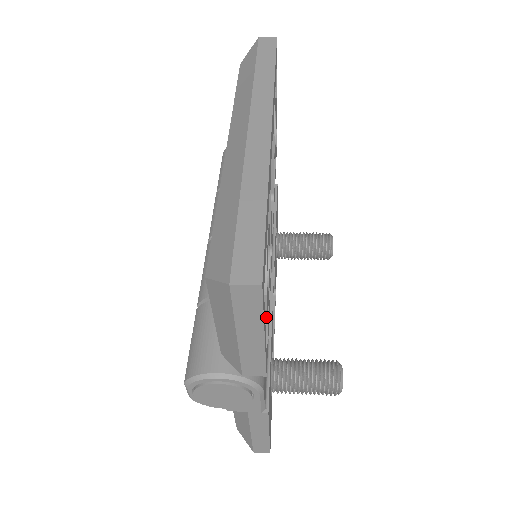
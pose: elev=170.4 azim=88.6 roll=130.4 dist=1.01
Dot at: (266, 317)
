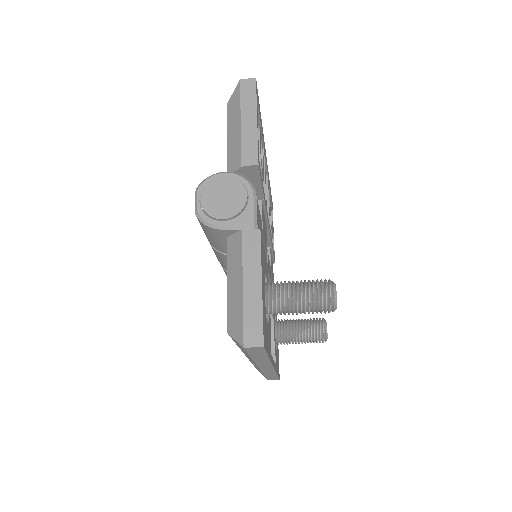
Dot at: occluded
